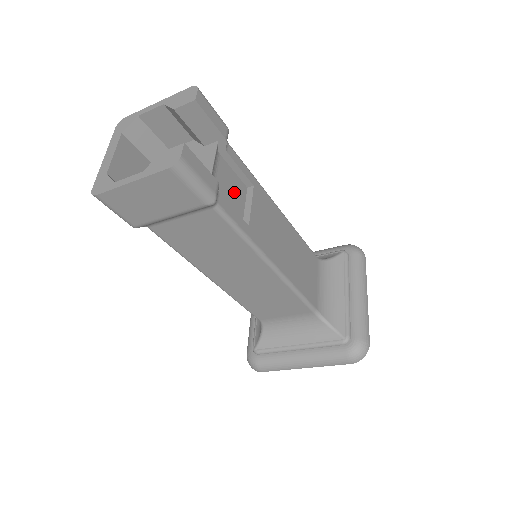
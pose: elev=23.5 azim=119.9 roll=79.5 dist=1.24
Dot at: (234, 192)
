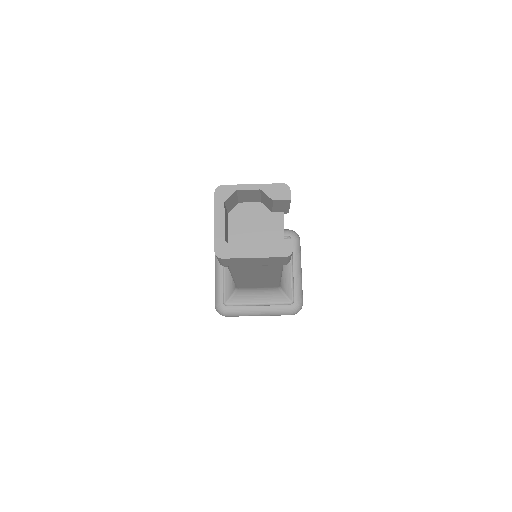
Dot at: occluded
